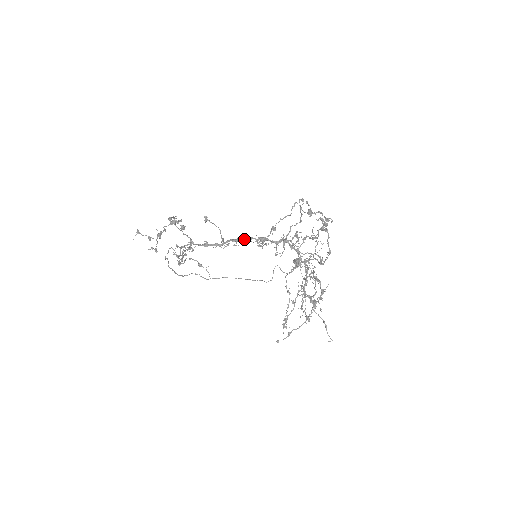
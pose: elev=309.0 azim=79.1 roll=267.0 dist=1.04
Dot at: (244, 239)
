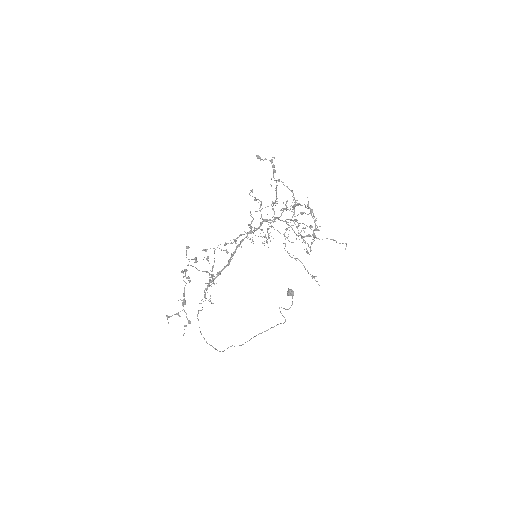
Dot at: (239, 246)
